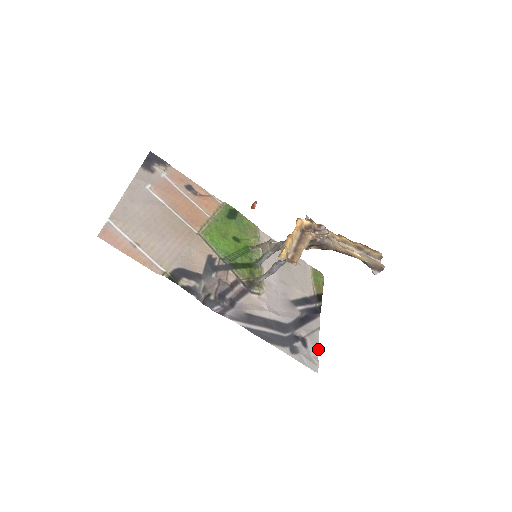
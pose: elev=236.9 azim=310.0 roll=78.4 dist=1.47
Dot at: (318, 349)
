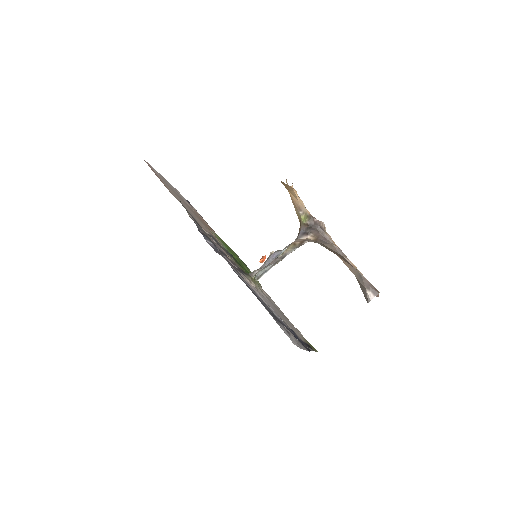
Dot at: (301, 348)
